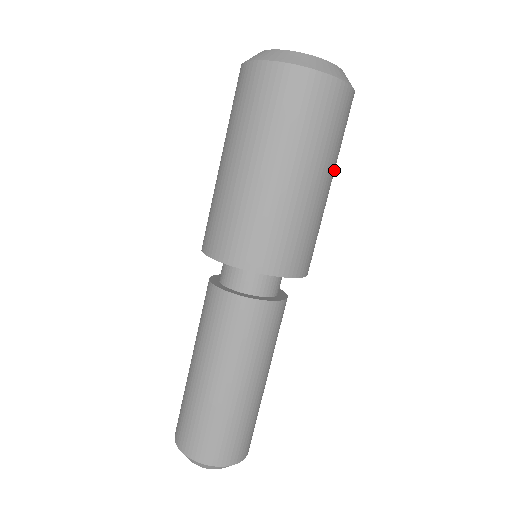
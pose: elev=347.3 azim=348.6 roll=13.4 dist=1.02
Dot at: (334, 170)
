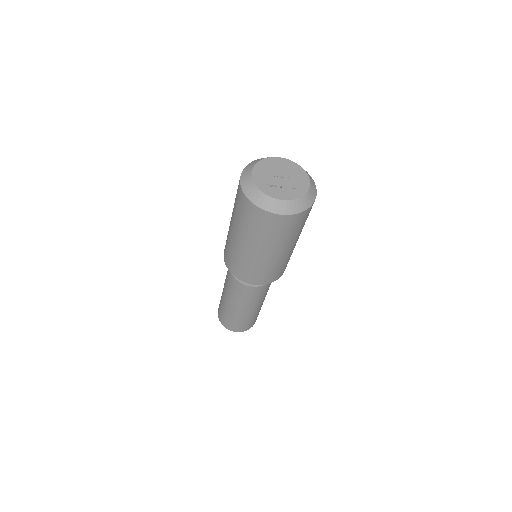
Dot at: (300, 233)
